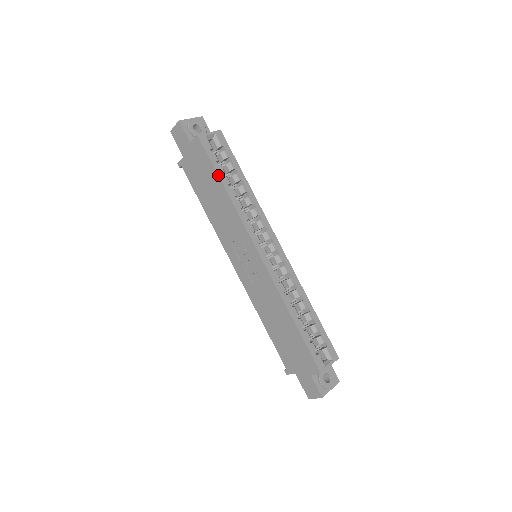
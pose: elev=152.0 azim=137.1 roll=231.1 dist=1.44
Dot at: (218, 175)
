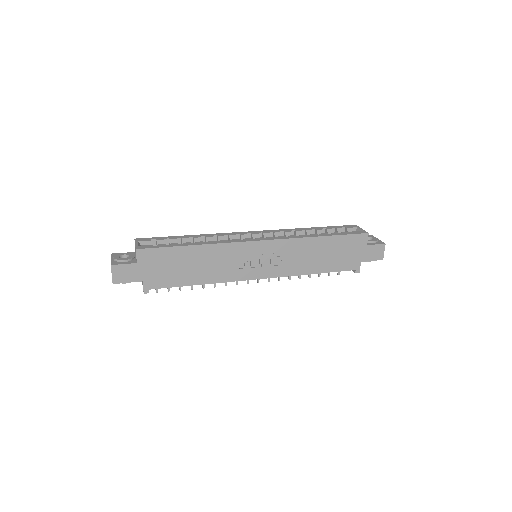
Dot at: (180, 246)
